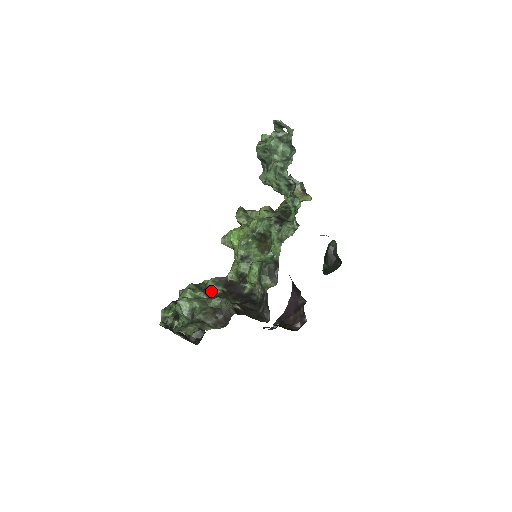
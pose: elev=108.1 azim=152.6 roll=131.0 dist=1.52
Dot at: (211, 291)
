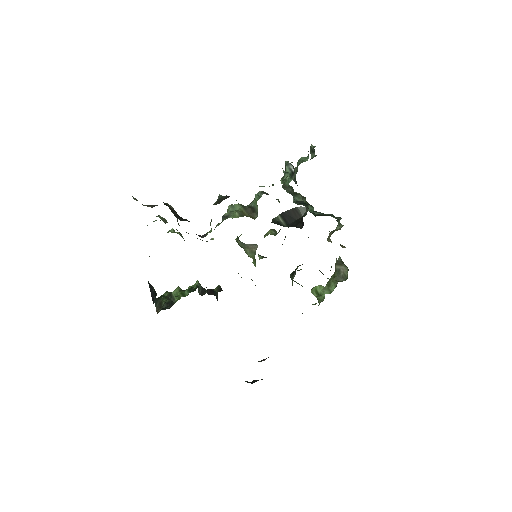
Dot at: occluded
